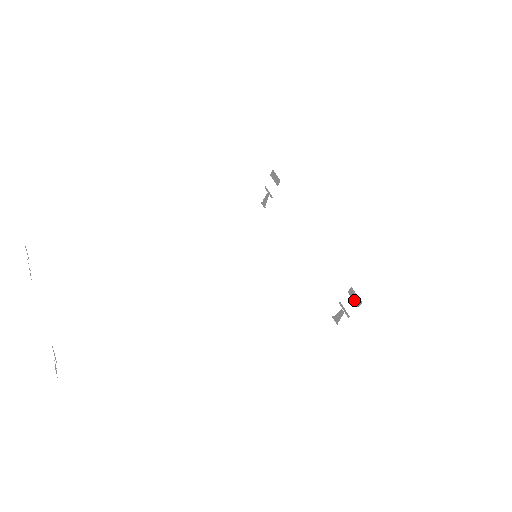
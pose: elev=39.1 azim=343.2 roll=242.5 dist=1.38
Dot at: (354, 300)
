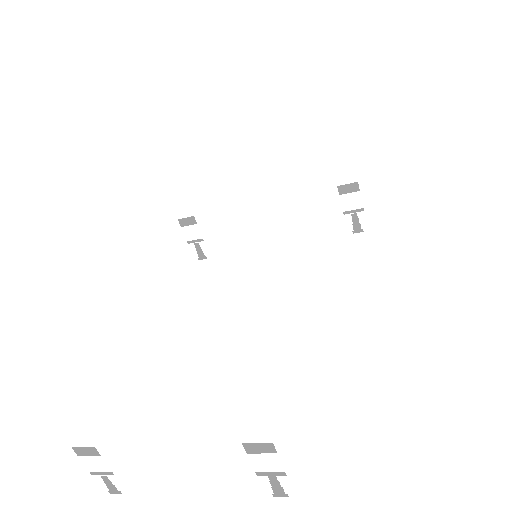
Dot at: (350, 191)
